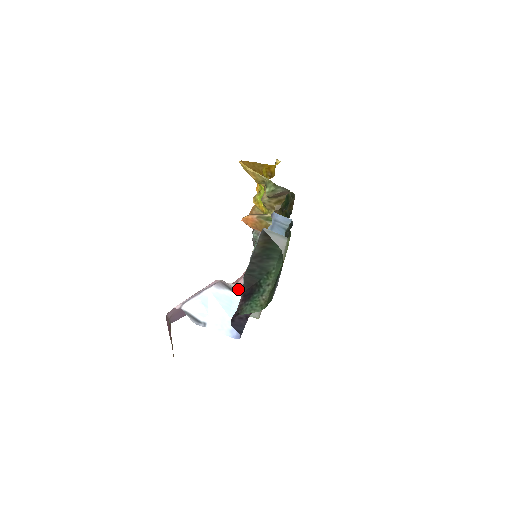
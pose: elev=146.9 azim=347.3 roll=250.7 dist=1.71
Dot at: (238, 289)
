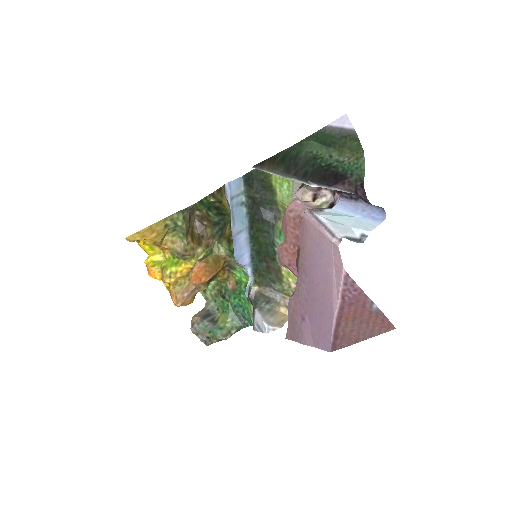
Dot at: (318, 209)
